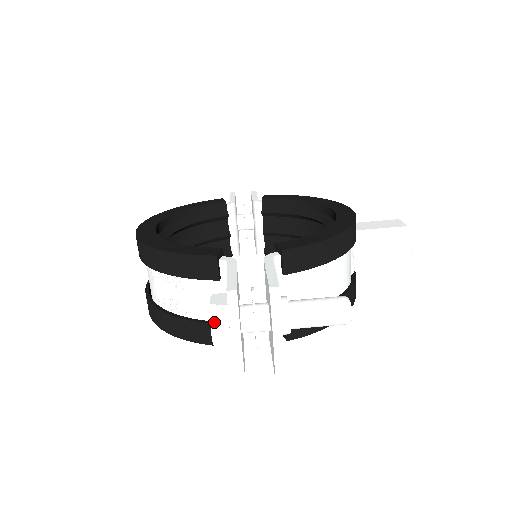
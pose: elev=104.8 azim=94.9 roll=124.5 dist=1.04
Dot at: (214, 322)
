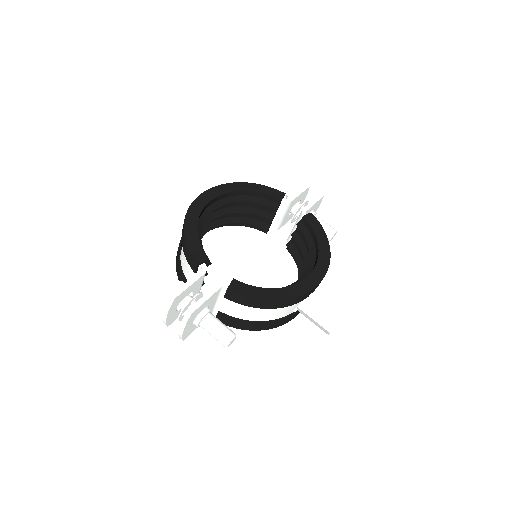
Dot at: (167, 297)
